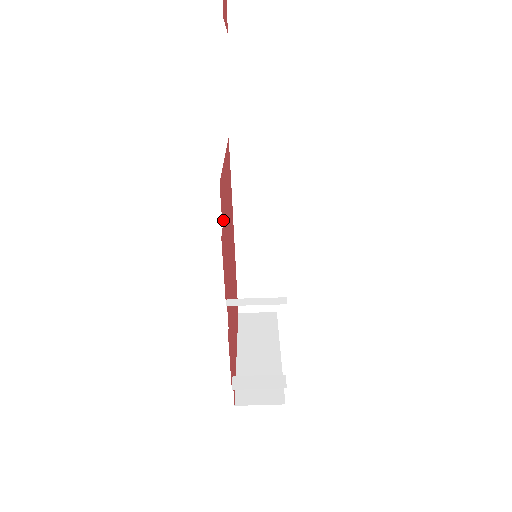
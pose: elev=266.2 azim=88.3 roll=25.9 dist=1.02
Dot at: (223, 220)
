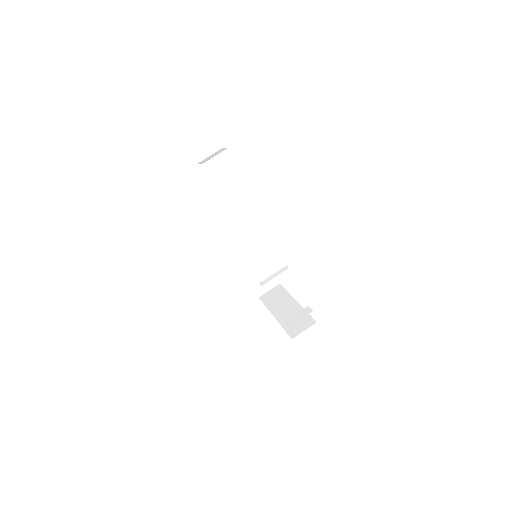
Dot at: occluded
